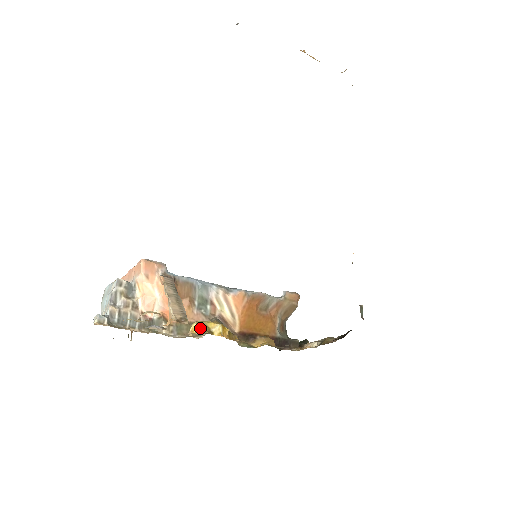
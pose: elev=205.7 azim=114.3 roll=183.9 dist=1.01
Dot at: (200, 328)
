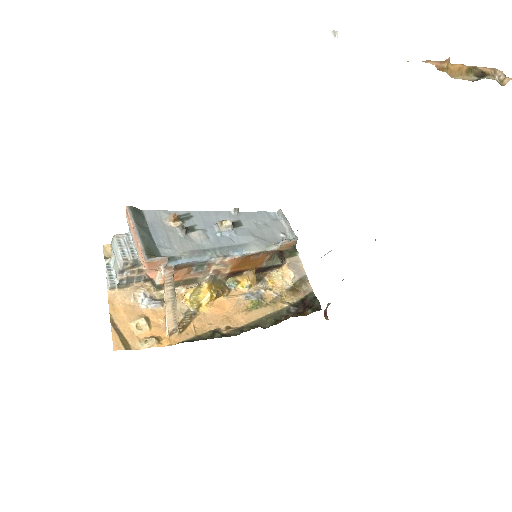
Dot at: (191, 304)
